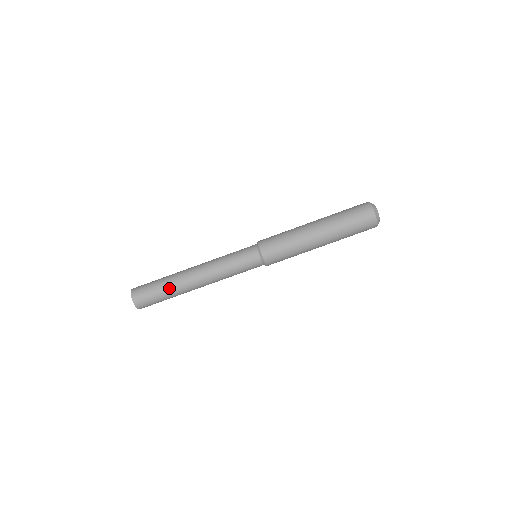
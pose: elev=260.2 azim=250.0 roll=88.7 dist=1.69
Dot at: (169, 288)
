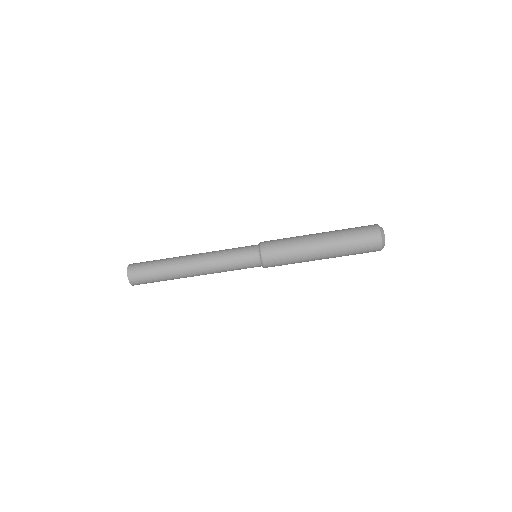
Dot at: (167, 277)
